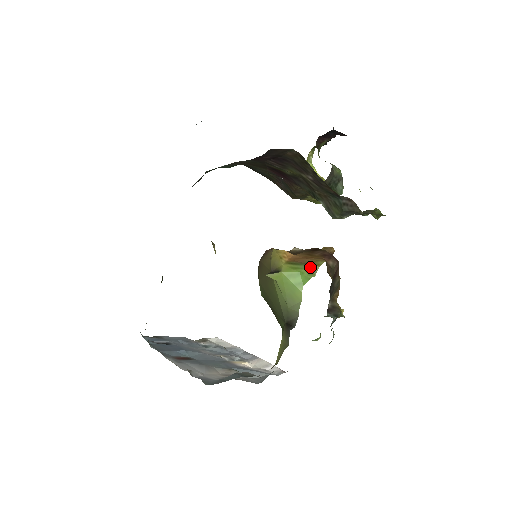
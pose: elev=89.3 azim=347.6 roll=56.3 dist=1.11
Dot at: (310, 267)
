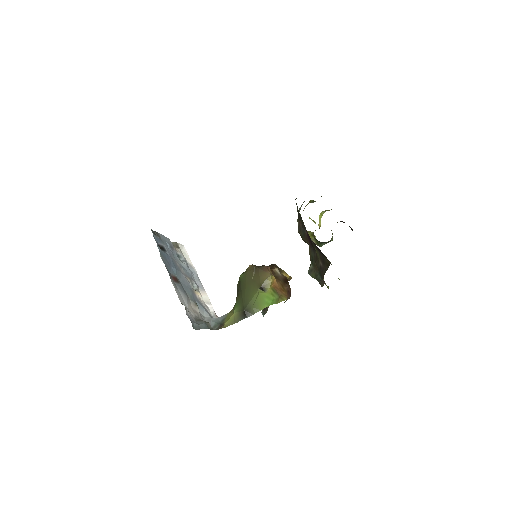
Dot at: (279, 298)
